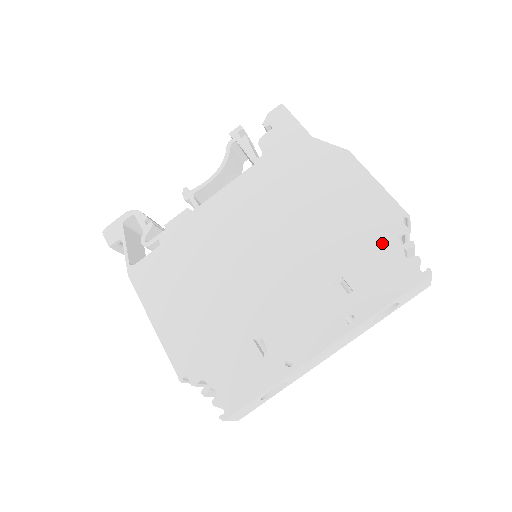
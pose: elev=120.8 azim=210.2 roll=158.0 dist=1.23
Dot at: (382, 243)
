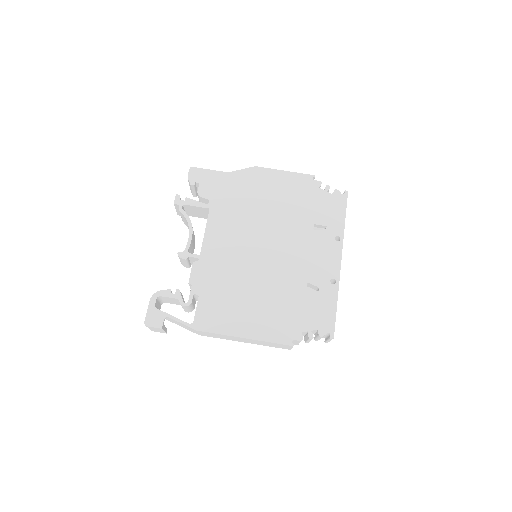
Dot at: (316, 196)
